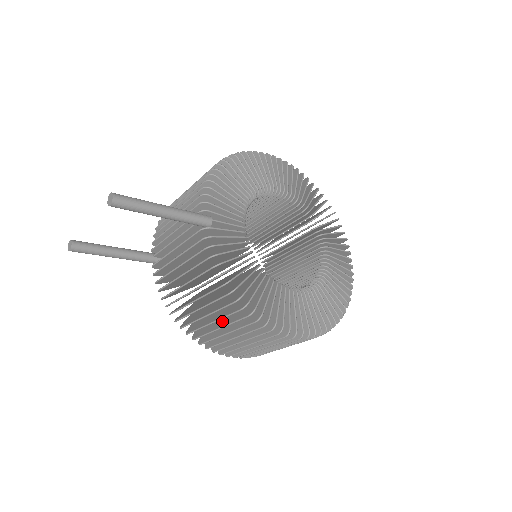
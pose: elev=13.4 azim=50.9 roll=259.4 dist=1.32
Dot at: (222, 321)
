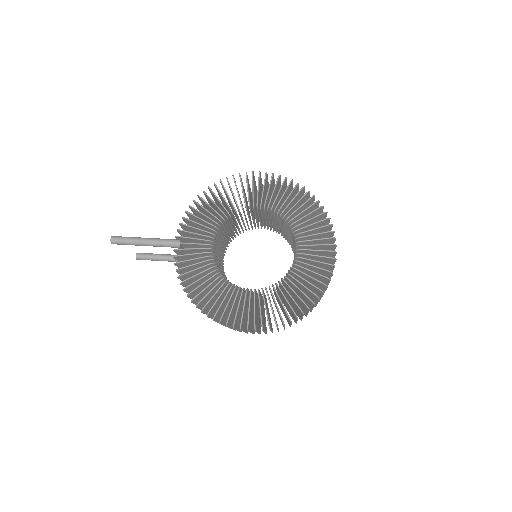
Dot at: occluded
